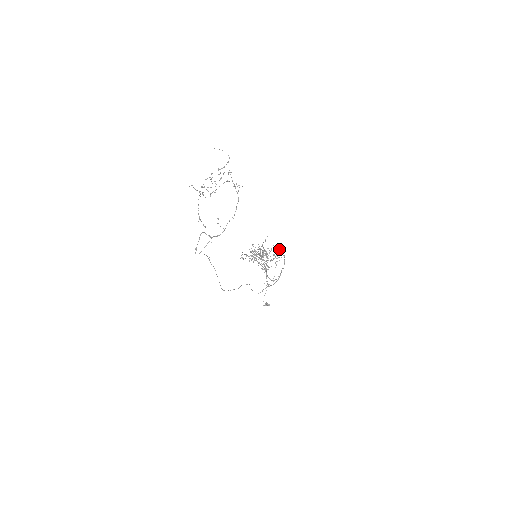
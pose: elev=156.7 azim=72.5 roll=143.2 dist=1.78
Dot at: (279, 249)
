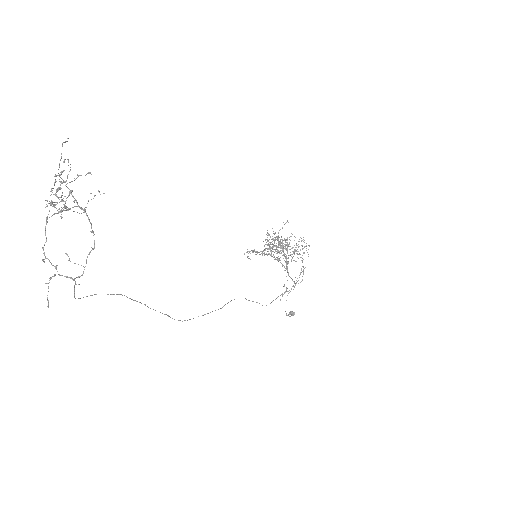
Dot at: (301, 238)
